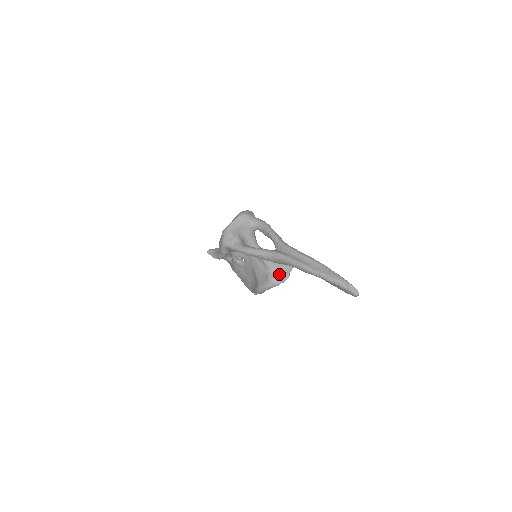
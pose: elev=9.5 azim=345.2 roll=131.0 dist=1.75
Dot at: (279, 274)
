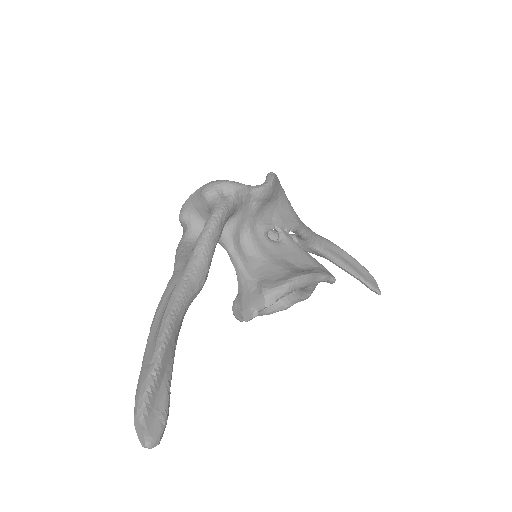
Dot at: (242, 305)
